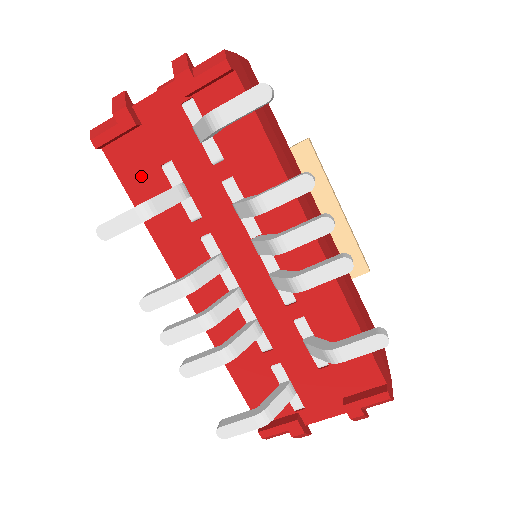
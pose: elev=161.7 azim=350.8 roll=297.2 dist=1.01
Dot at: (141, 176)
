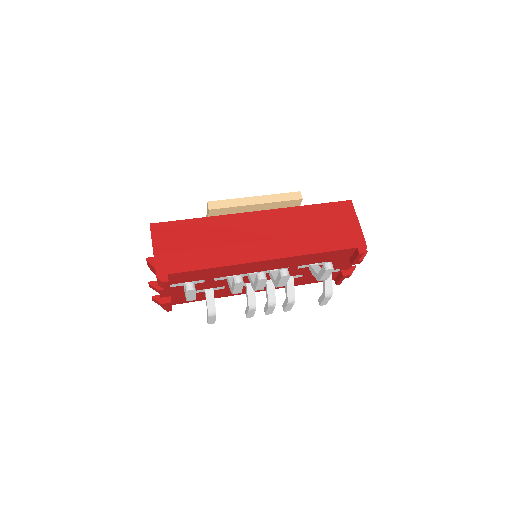
Dot at: occluded
